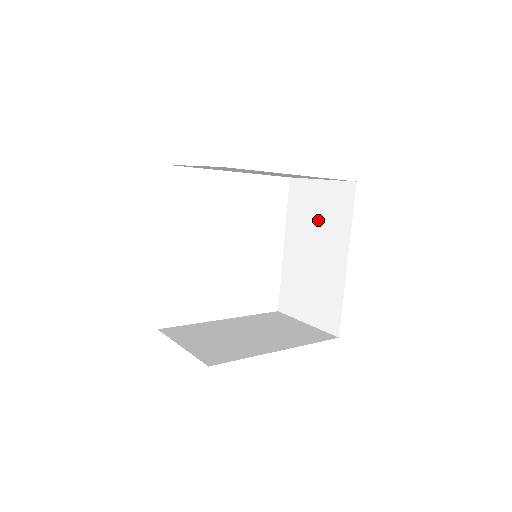
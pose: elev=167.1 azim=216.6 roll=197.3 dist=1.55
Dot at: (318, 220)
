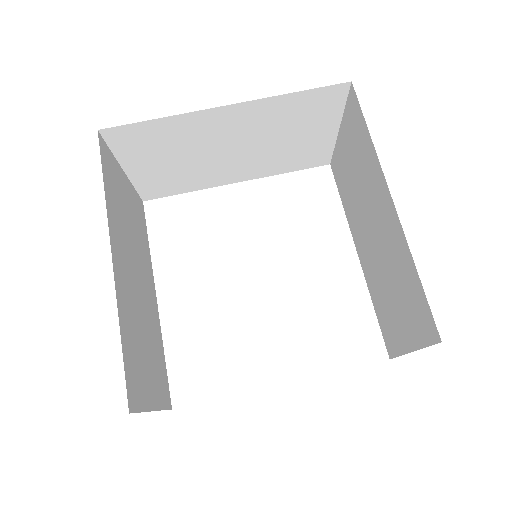
Dot at: (357, 180)
